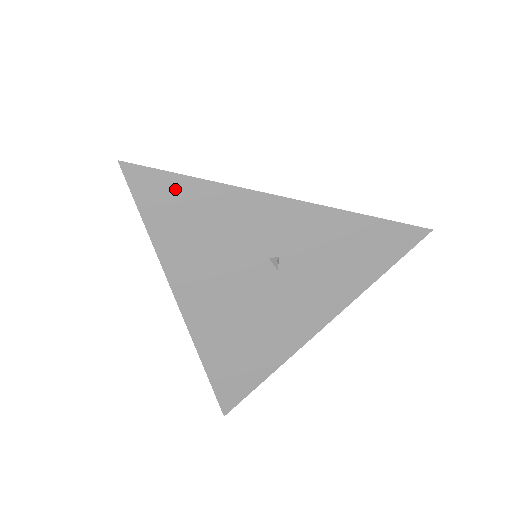
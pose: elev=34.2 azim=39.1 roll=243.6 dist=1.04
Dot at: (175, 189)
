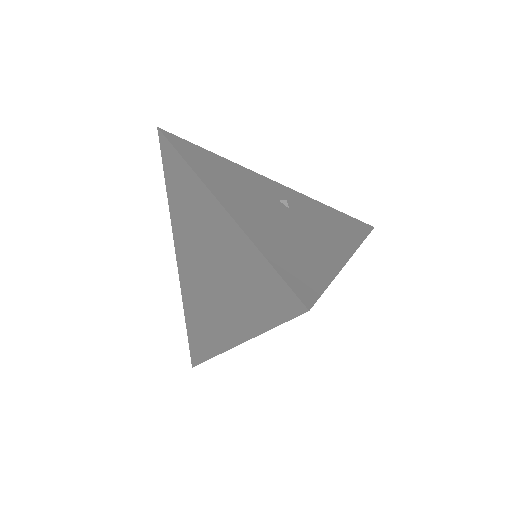
Dot at: (198, 150)
